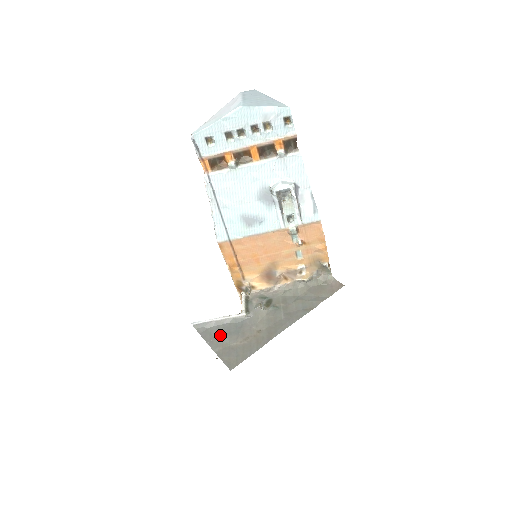
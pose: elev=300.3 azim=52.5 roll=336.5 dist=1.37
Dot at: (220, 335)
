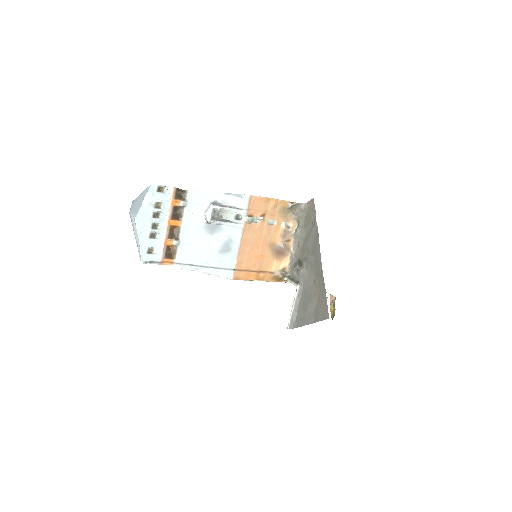
Dot at: (304, 313)
